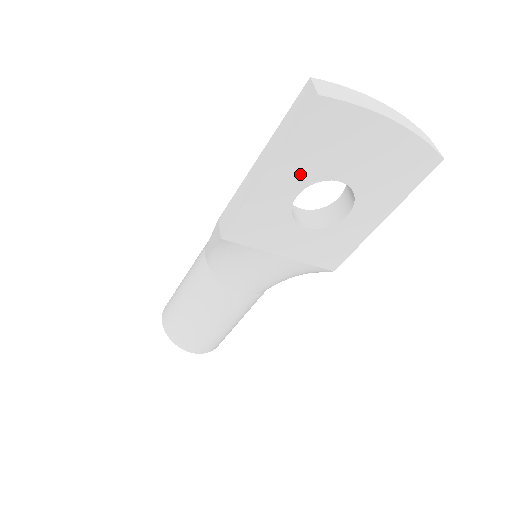
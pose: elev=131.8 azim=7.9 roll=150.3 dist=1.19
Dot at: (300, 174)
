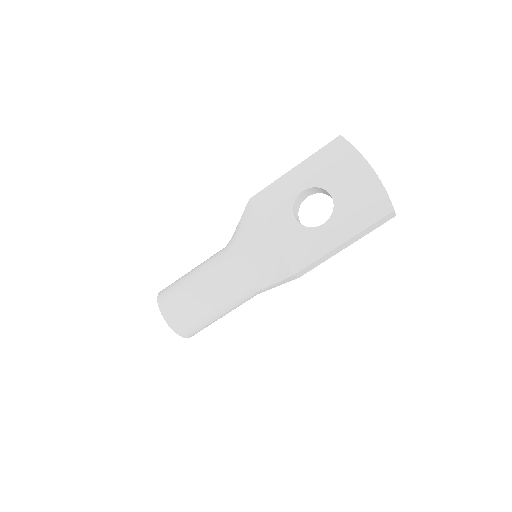
Dot at: (312, 177)
